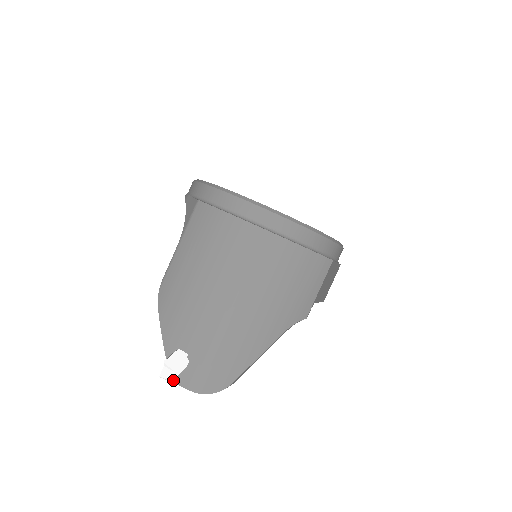
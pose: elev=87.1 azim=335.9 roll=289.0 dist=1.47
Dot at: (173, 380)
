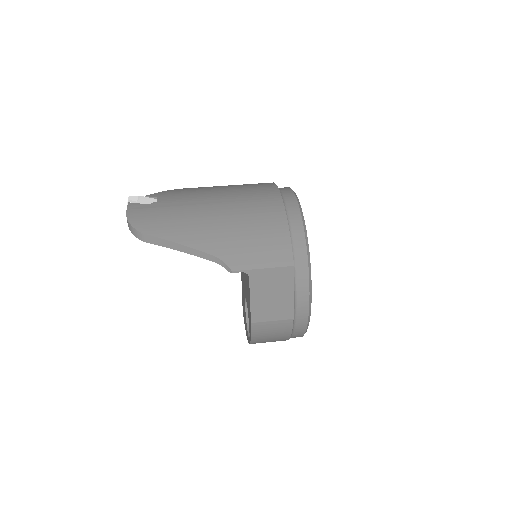
Dot at: (130, 203)
